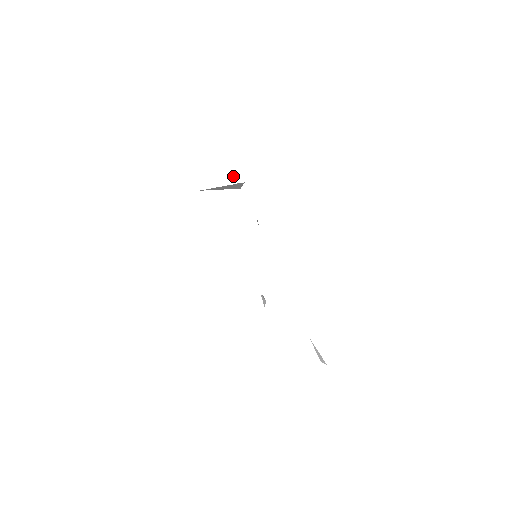
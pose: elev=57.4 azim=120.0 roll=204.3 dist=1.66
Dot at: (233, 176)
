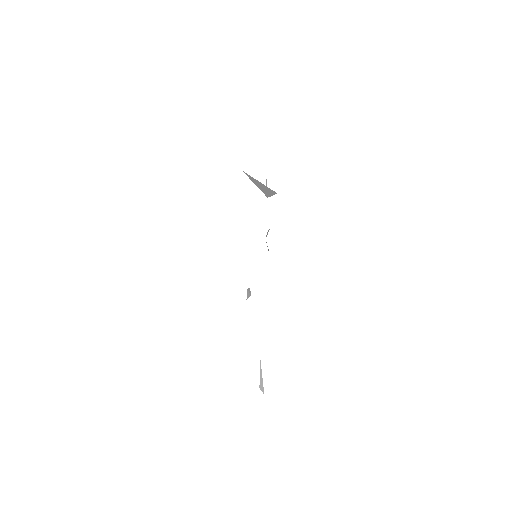
Dot at: (266, 185)
